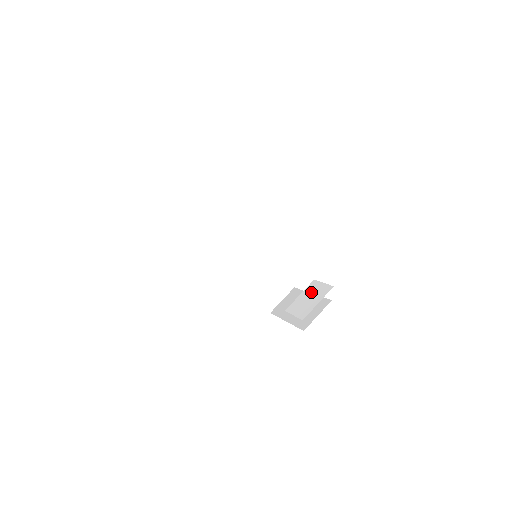
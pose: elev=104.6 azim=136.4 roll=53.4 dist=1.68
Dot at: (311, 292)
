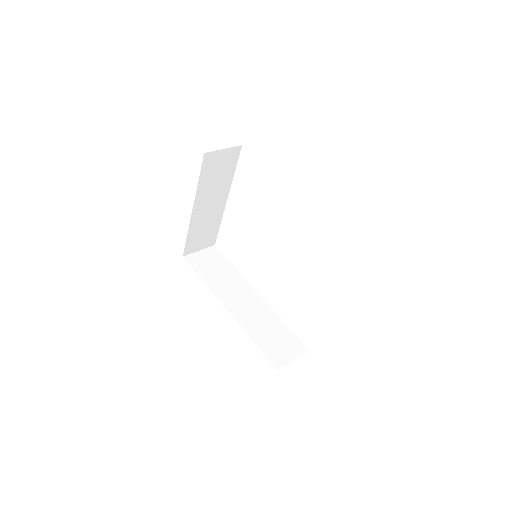
Dot at: occluded
